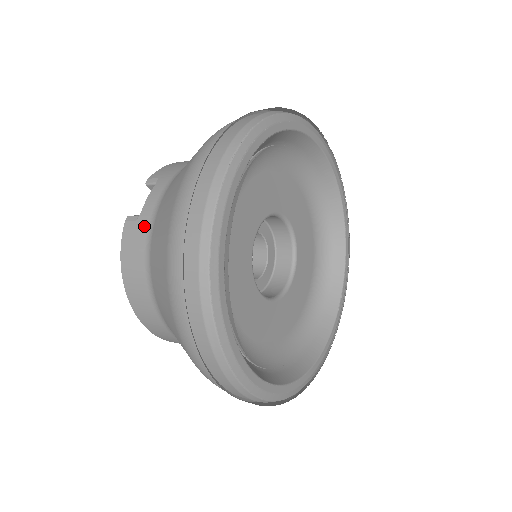
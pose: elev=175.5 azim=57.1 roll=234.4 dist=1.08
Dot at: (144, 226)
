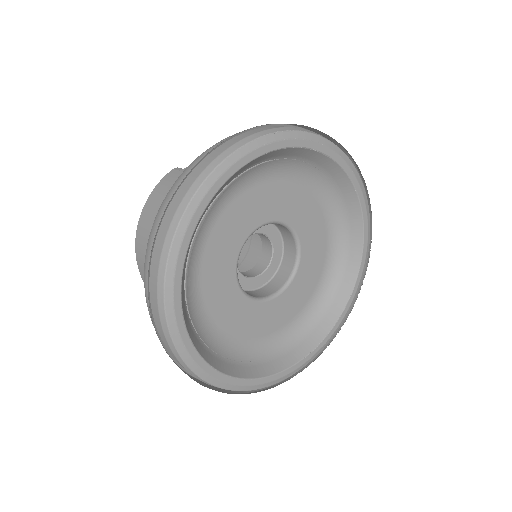
Dot at: occluded
